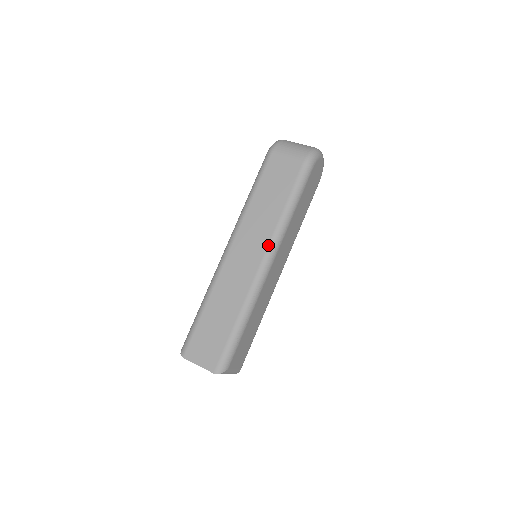
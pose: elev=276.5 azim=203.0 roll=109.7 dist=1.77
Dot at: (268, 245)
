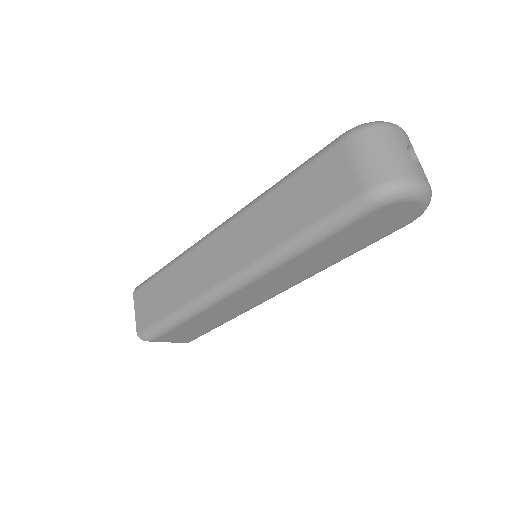
Dot at: (245, 266)
